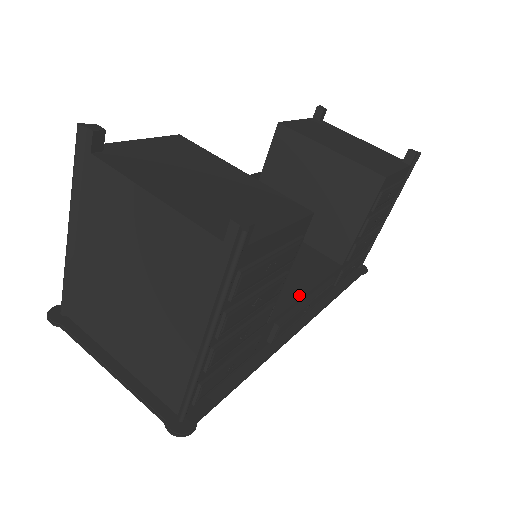
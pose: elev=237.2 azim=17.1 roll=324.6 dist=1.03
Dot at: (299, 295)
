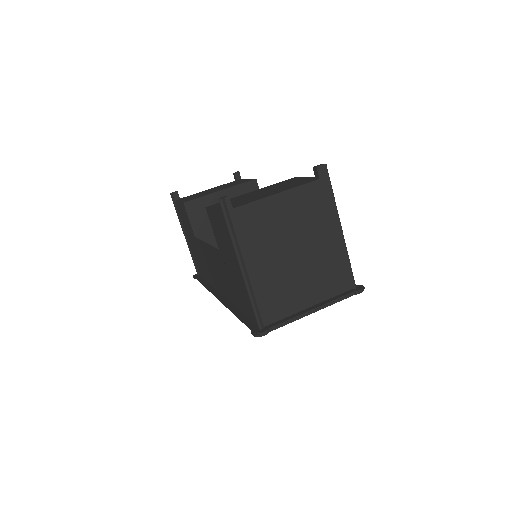
Dot at: occluded
